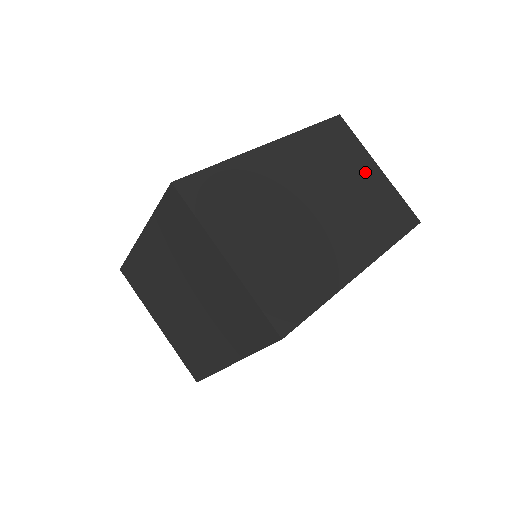
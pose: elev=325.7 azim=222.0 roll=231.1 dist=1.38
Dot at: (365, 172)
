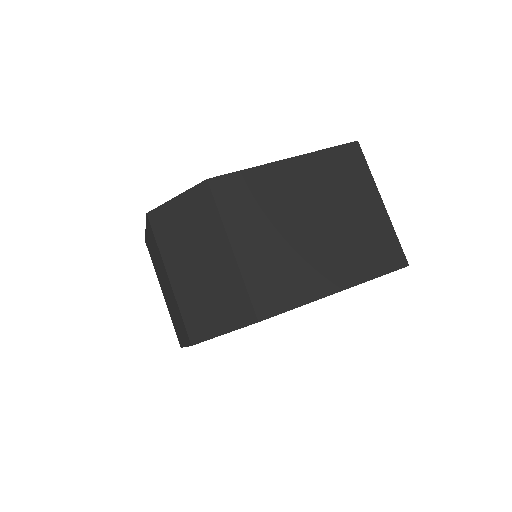
Dot at: occluded
